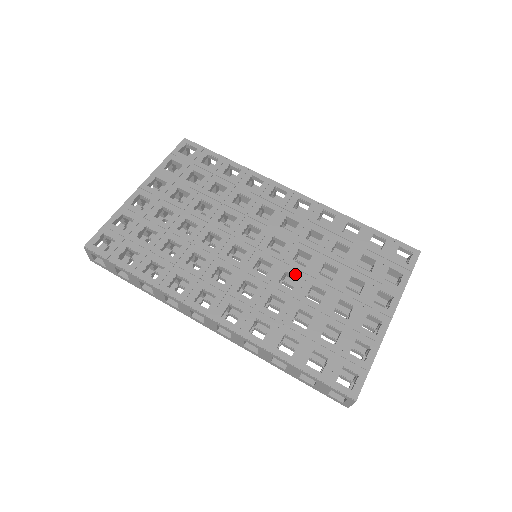
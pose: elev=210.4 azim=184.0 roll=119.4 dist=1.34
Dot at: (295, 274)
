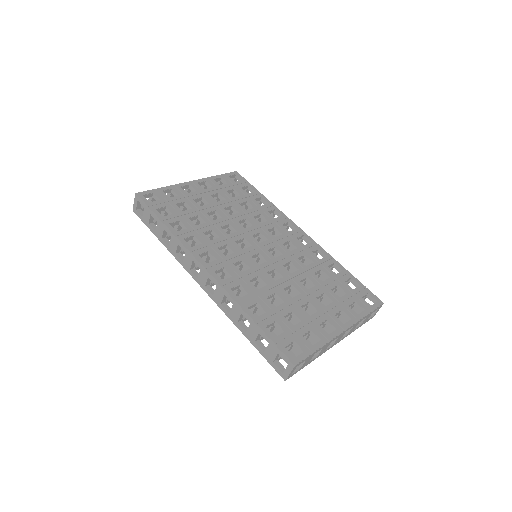
Dot at: (281, 273)
